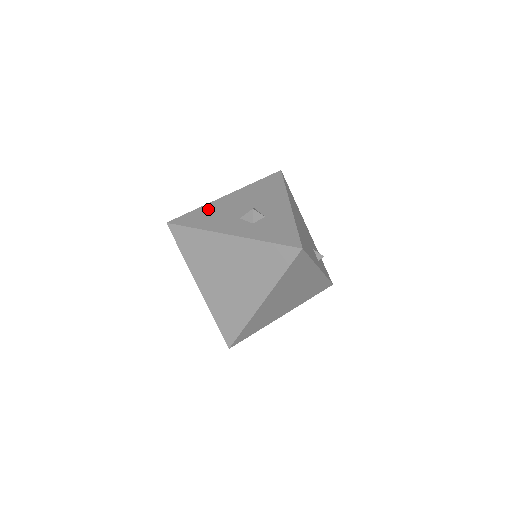
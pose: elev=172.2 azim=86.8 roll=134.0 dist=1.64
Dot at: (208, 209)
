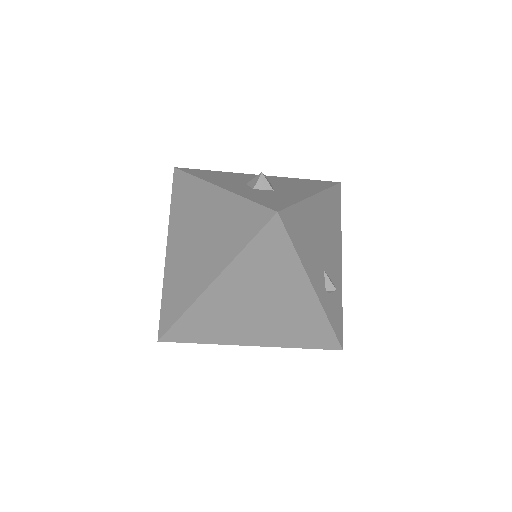
Dot at: (226, 173)
